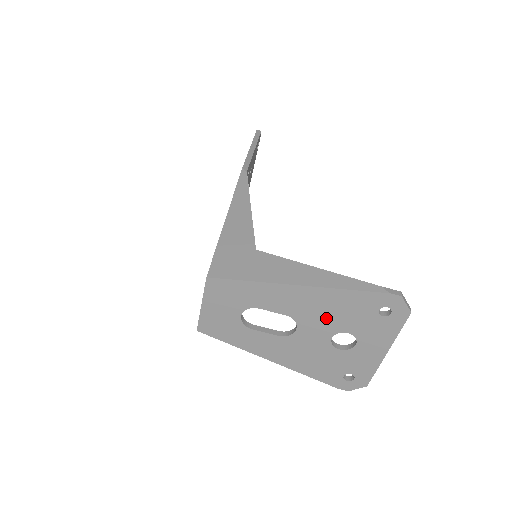
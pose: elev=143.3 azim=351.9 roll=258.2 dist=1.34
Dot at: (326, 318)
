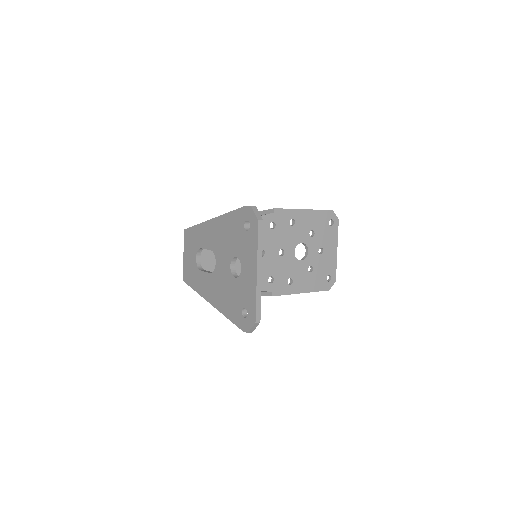
Dot at: (225, 245)
